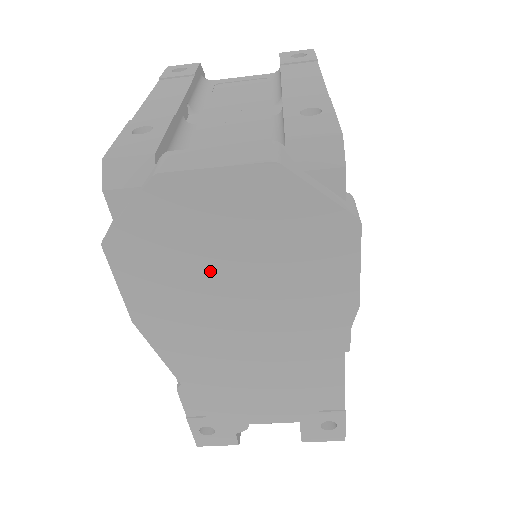
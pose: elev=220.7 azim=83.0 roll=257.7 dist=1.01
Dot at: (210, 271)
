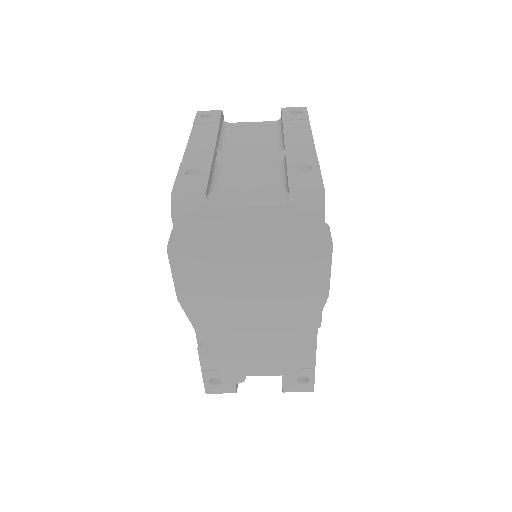
Dot at: (235, 268)
